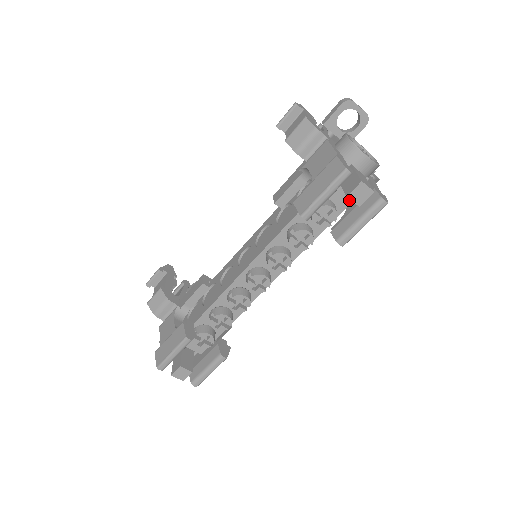
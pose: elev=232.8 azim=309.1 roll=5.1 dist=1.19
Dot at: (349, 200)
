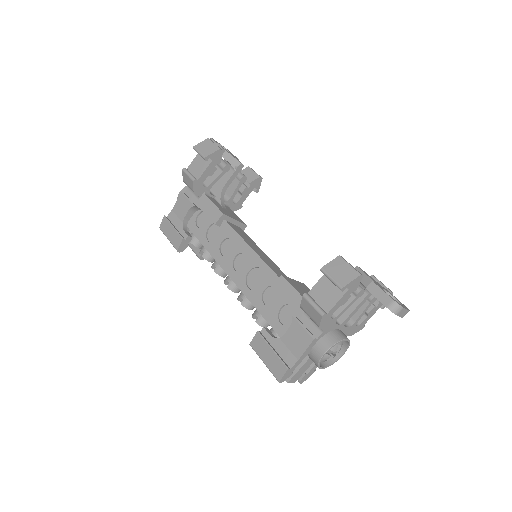
Dot at: occluded
